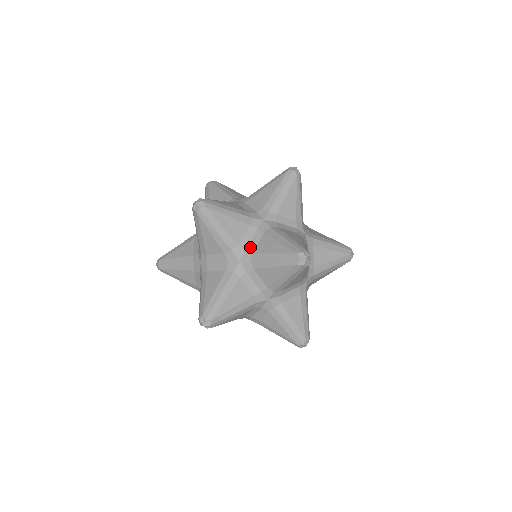
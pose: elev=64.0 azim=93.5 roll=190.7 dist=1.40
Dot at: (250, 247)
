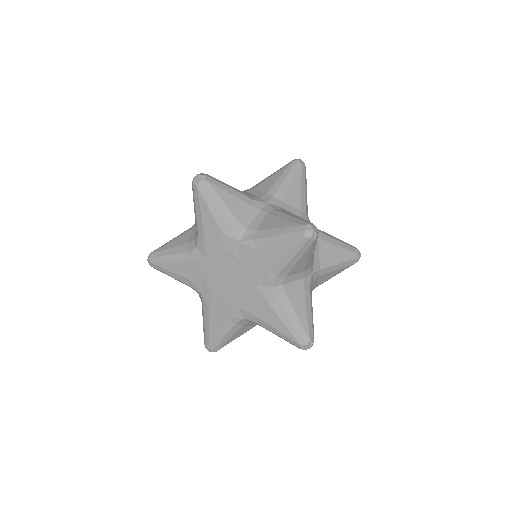
Dot at: occluded
